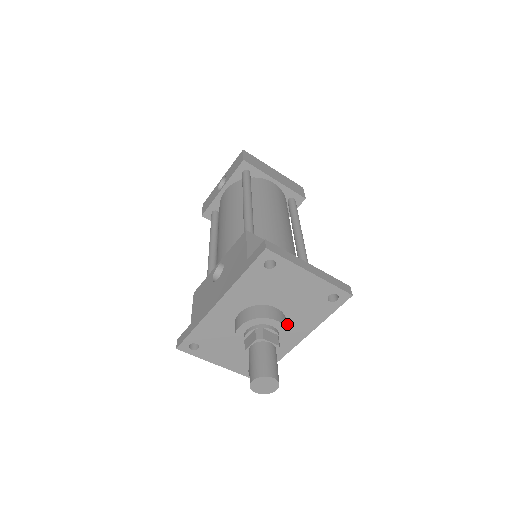
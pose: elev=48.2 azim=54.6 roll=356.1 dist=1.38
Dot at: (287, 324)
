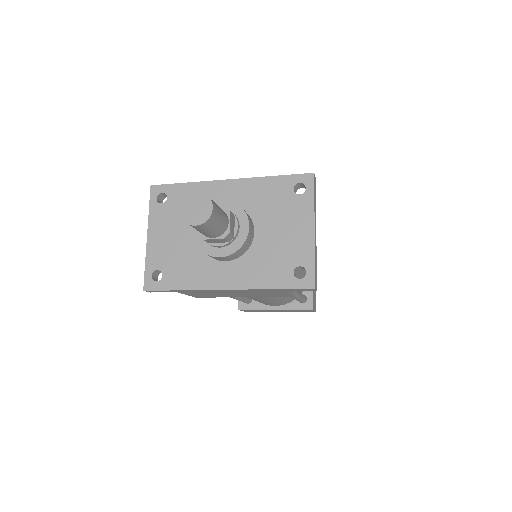
Dot at: (240, 258)
